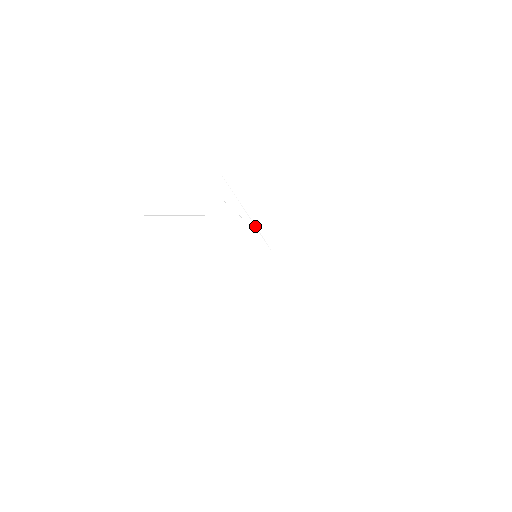
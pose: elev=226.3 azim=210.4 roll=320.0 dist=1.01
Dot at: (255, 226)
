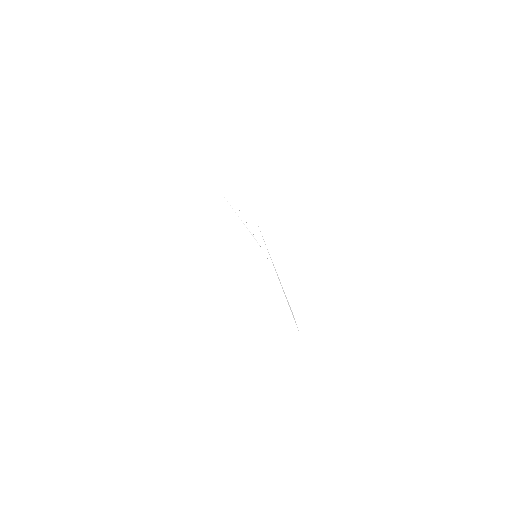
Dot at: (251, 234)
